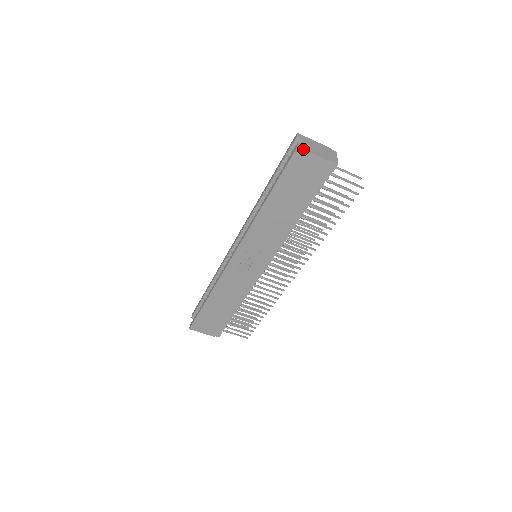
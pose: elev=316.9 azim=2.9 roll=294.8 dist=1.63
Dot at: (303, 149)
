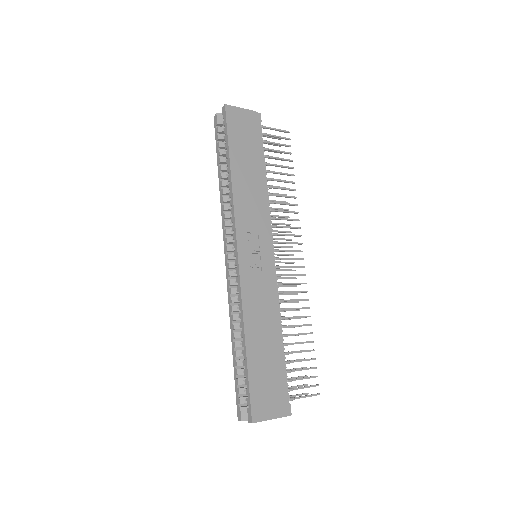
Dot at: (230, 105)
